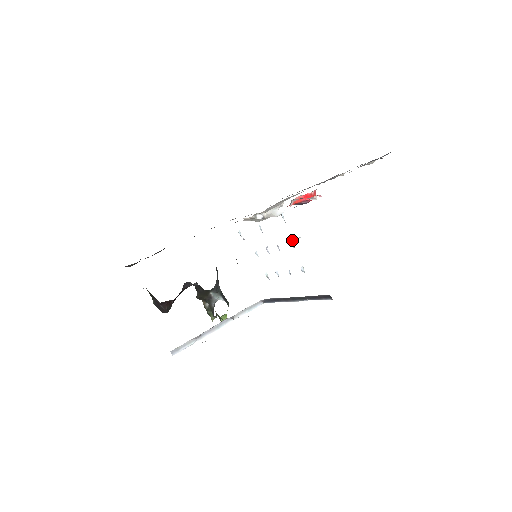
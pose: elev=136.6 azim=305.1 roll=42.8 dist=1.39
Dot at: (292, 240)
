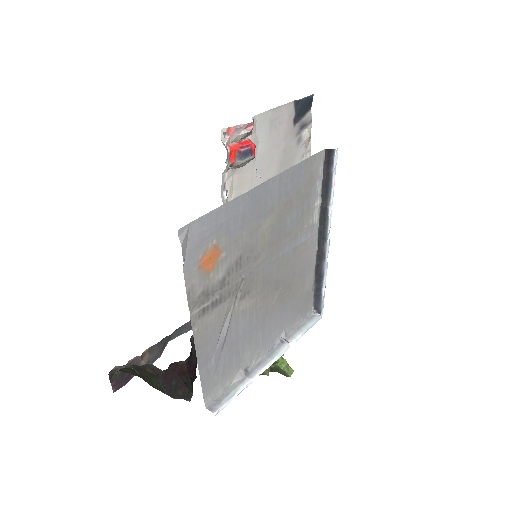
Dot at: (257, 176)
